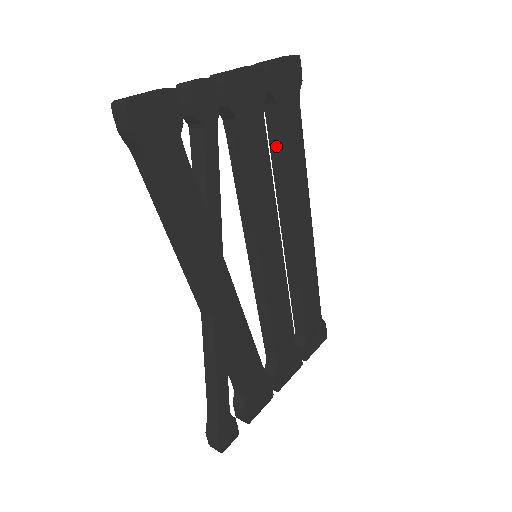
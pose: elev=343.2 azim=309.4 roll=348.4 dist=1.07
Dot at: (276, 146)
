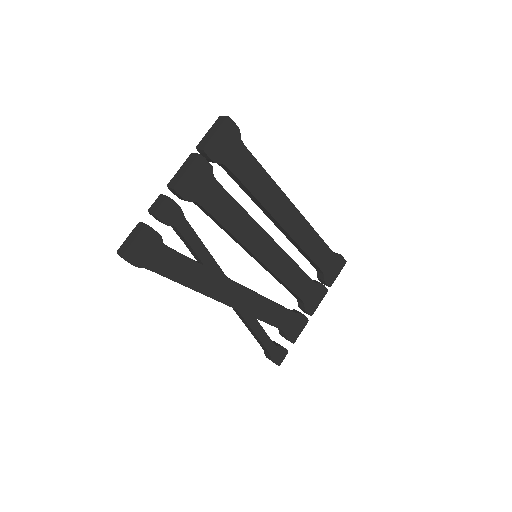
Dot at: (240, 184)
